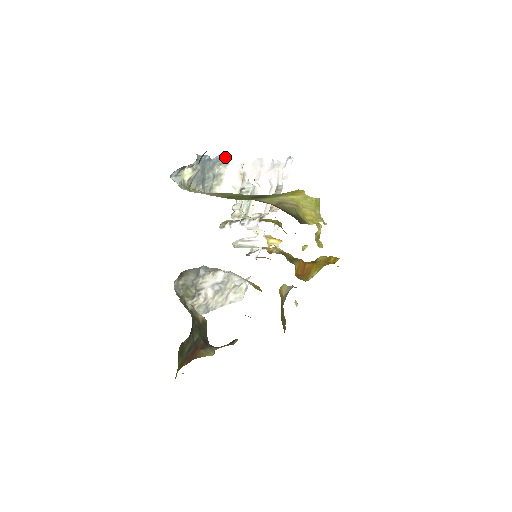
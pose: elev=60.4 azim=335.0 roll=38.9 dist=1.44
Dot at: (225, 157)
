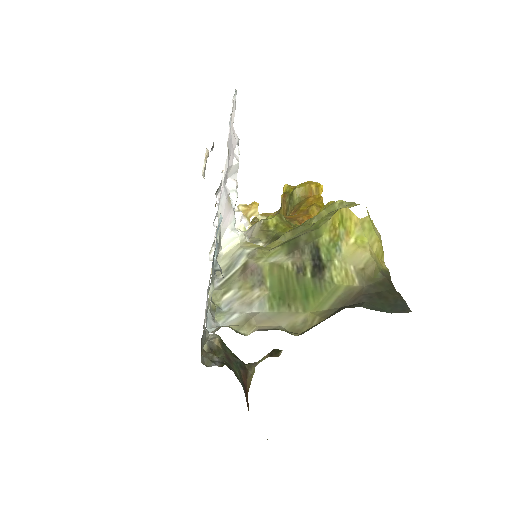
Dot at: occluded
